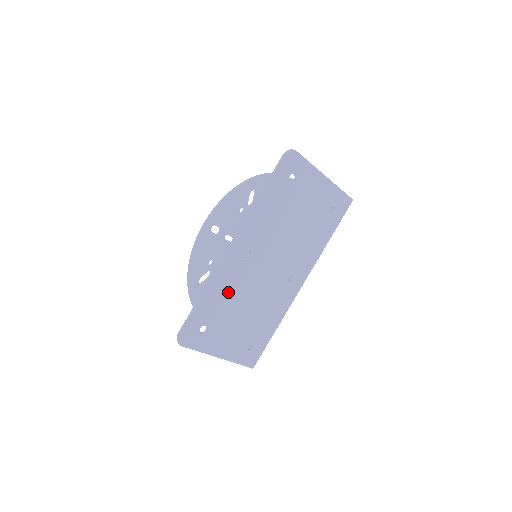
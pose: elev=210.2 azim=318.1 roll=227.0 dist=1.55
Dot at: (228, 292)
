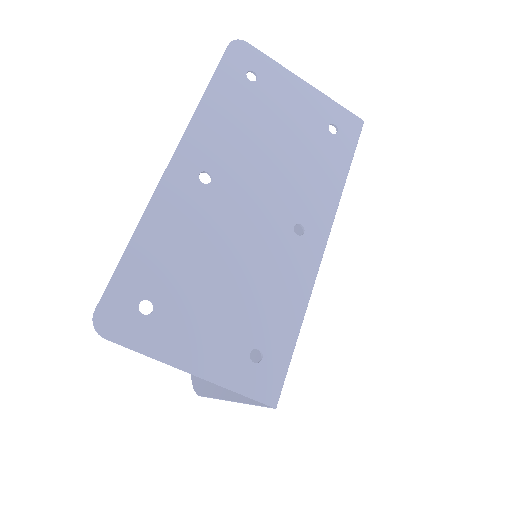
Dot at: (183, 240)
